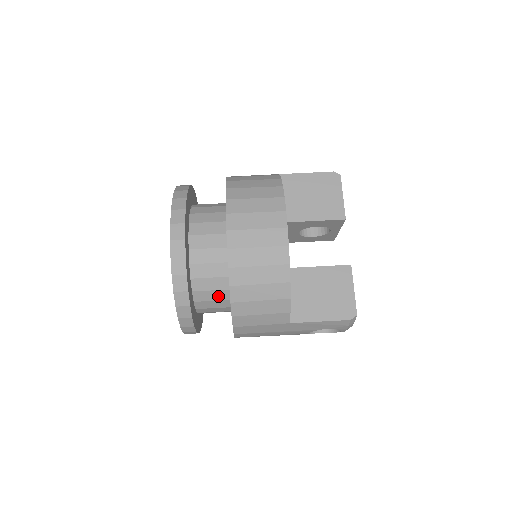
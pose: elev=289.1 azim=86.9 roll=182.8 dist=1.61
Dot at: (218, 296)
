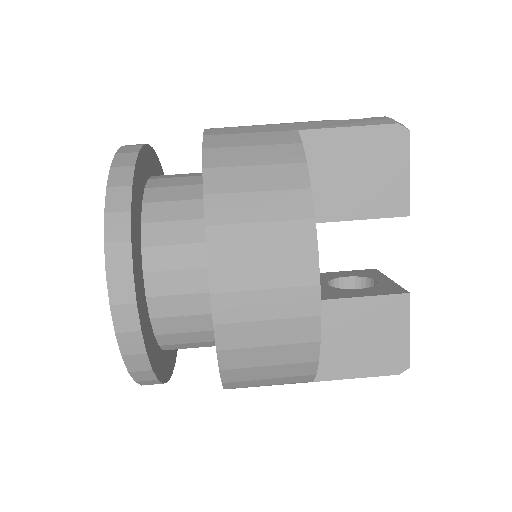
Dot at: (200, 345)
